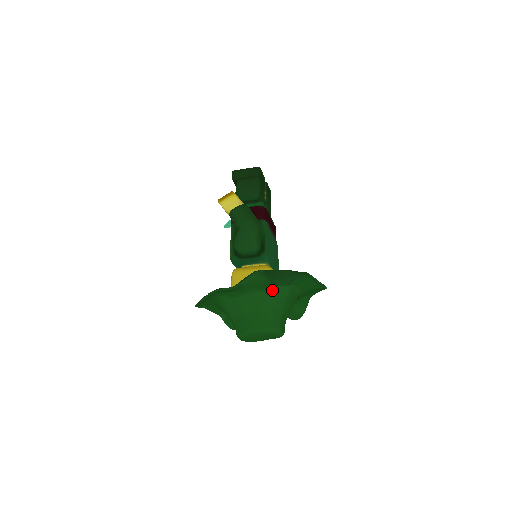
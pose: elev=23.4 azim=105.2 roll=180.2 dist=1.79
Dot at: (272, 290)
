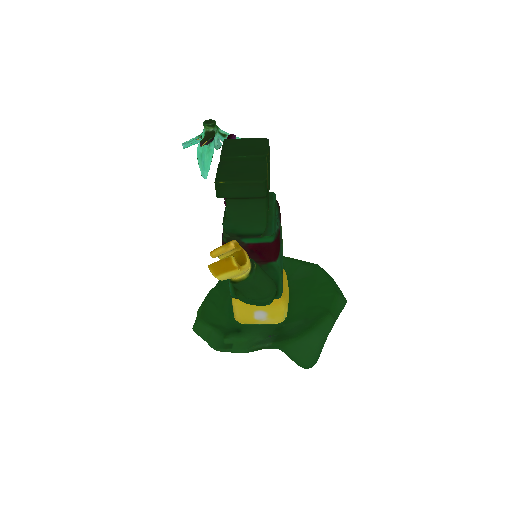
Dot at: occluded
